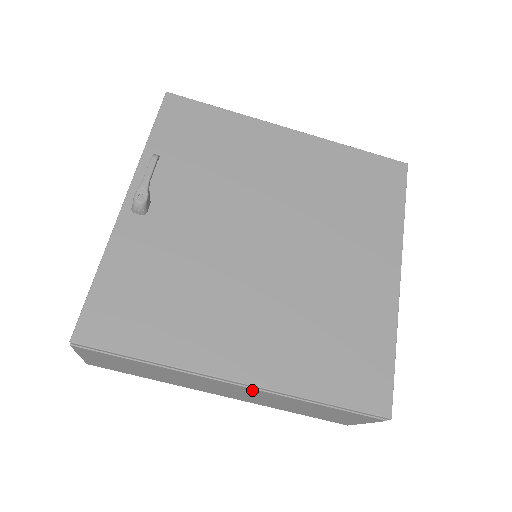
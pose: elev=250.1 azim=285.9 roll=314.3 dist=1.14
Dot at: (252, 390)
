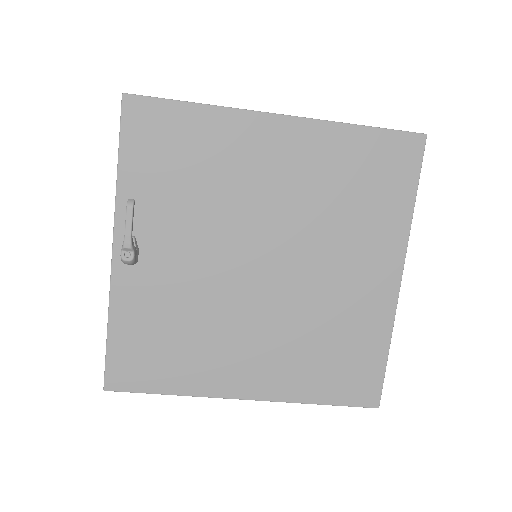
Dot at: occluded
